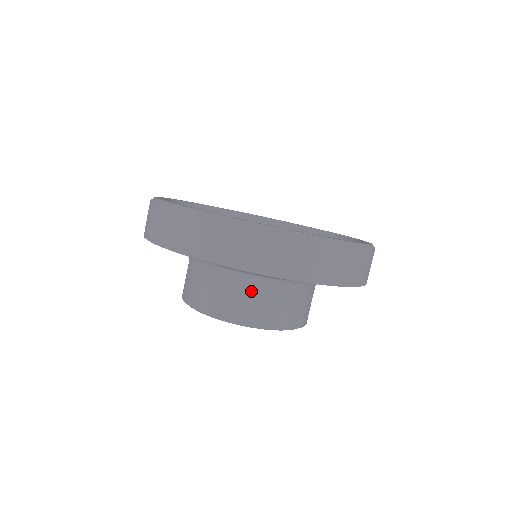
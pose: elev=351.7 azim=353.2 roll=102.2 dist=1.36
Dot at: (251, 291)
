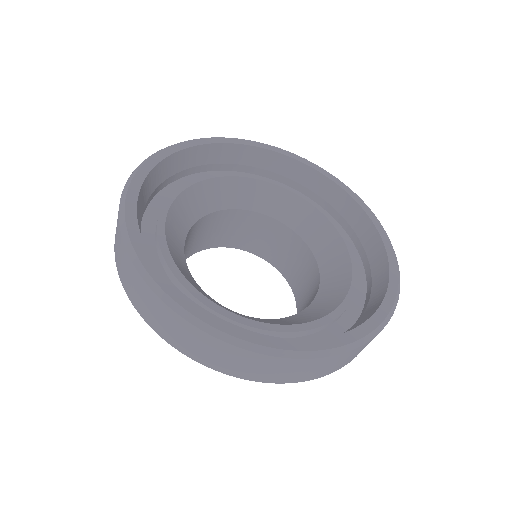
Dot at: occluded
